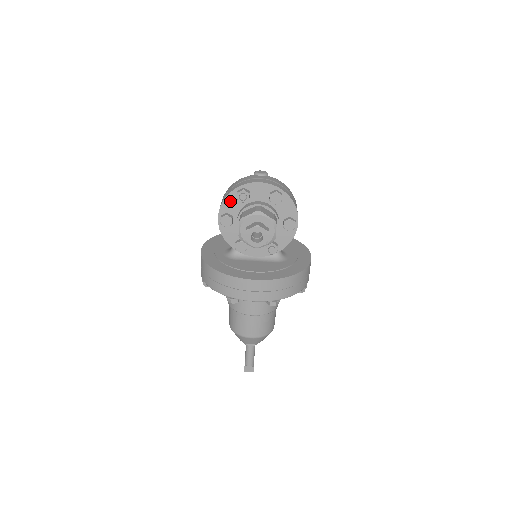
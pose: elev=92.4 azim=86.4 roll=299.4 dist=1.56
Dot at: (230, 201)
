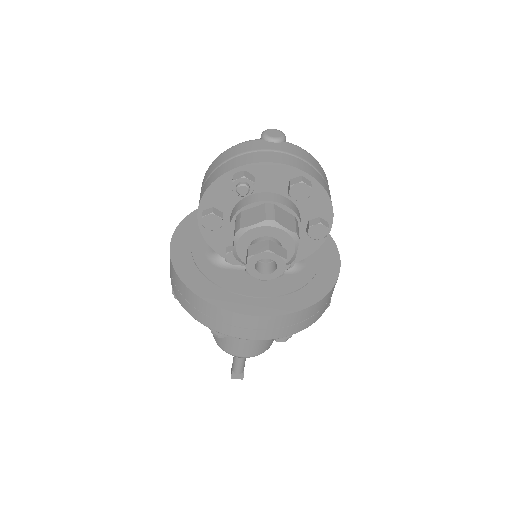
Dot at: (219, 190)
